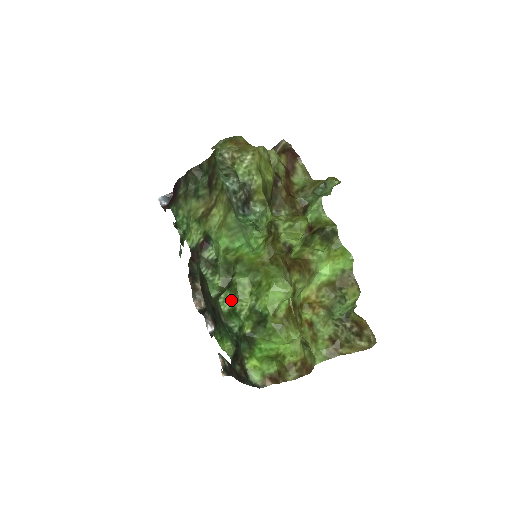
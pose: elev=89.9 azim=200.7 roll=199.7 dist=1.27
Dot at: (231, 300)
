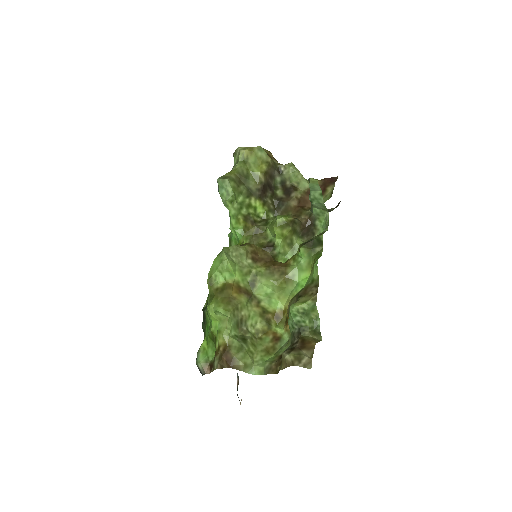
Dot at: occluded
